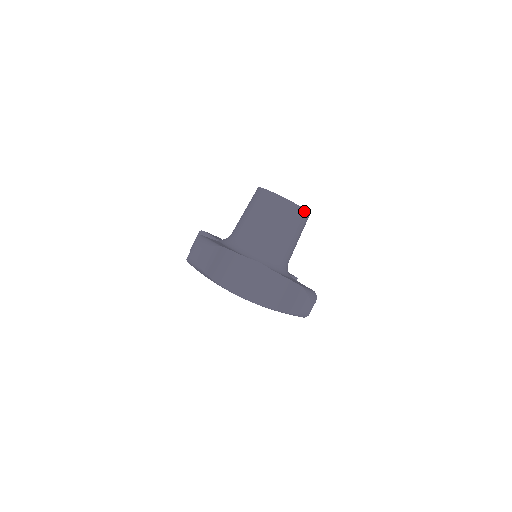
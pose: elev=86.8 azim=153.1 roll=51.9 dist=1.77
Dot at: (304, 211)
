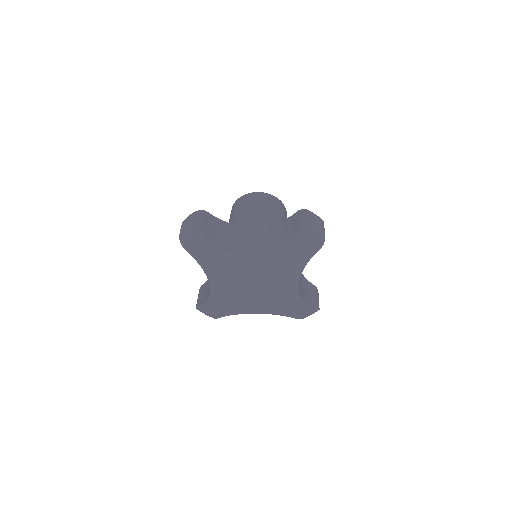
Dot at: (276, 198)
